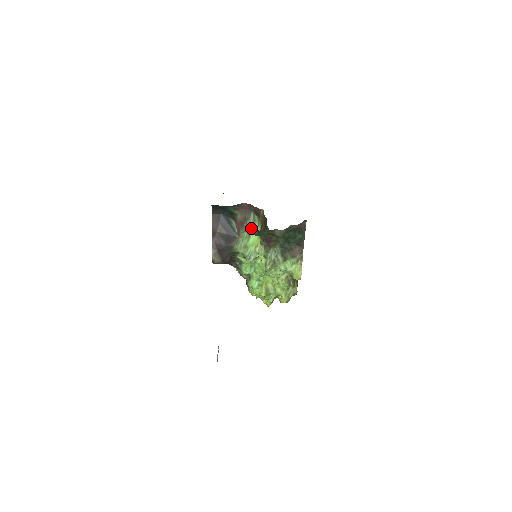
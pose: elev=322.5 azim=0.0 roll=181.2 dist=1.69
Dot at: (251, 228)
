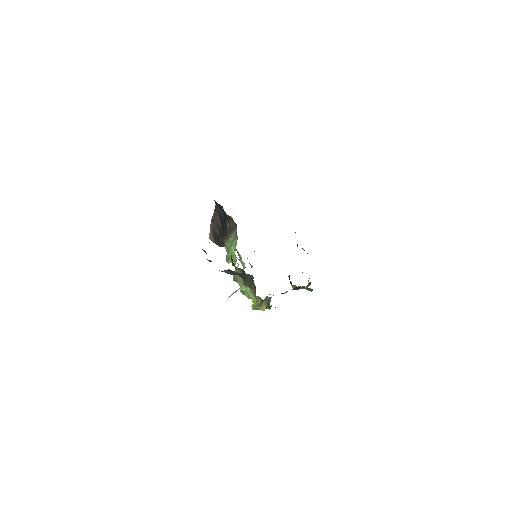
Dot at: (234, 239)
